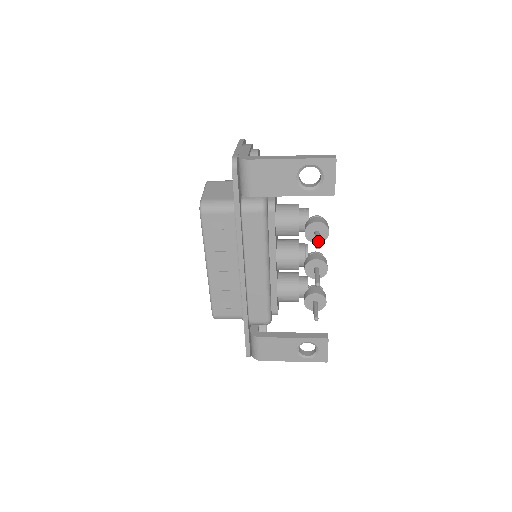
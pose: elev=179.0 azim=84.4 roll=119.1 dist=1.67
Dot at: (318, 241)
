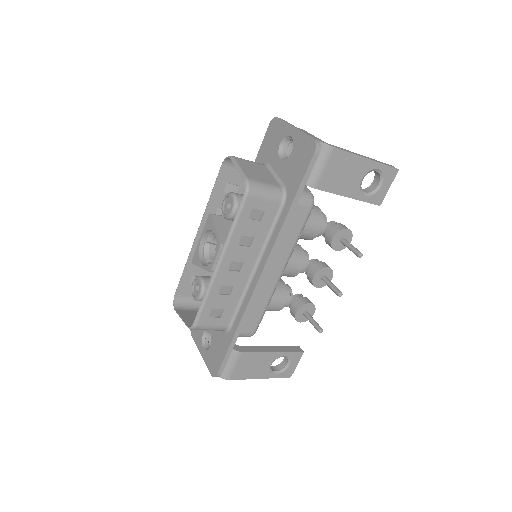
Dot at: occluded
